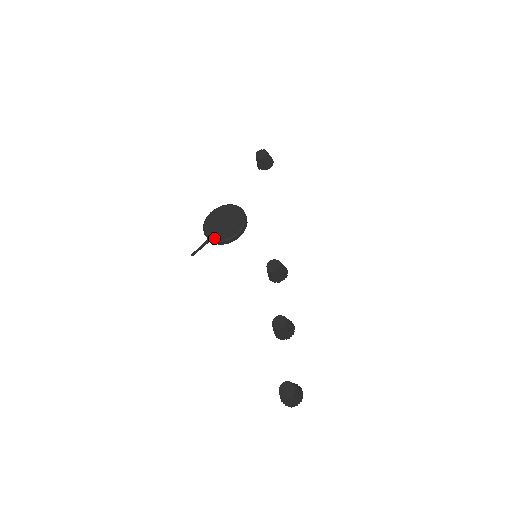
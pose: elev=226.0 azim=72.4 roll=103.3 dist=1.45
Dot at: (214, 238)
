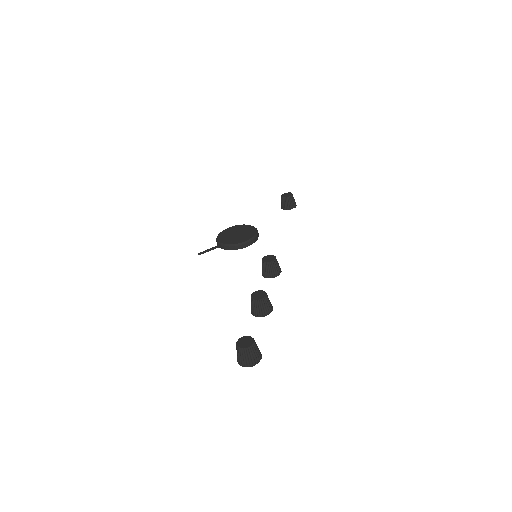
Dot at: (224, 243)
